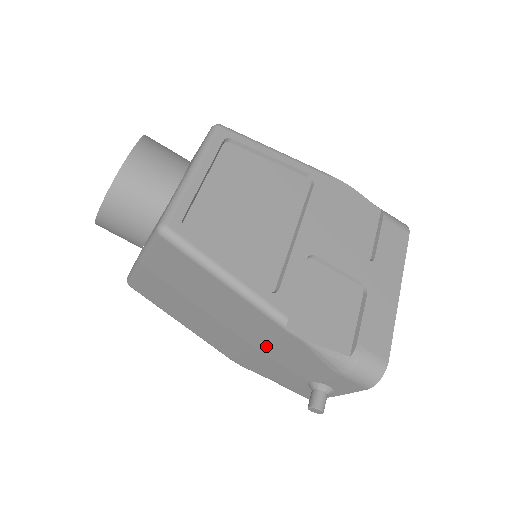
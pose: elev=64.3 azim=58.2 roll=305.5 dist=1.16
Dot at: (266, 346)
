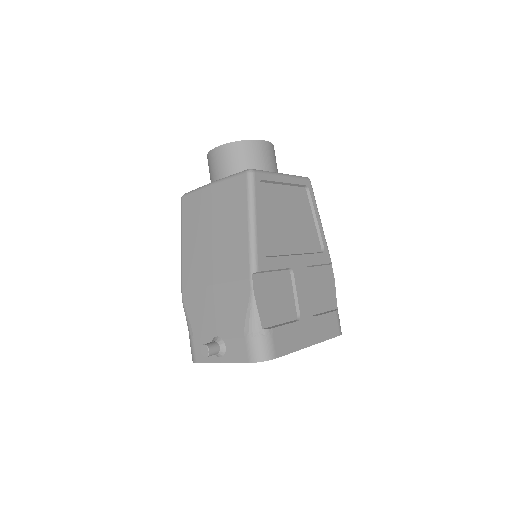
Dot at: (222, 285)
